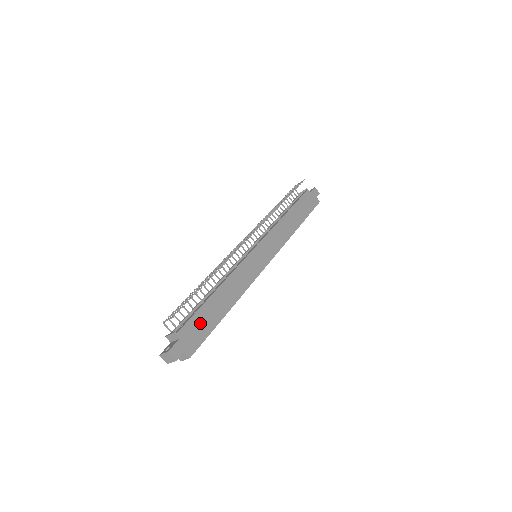
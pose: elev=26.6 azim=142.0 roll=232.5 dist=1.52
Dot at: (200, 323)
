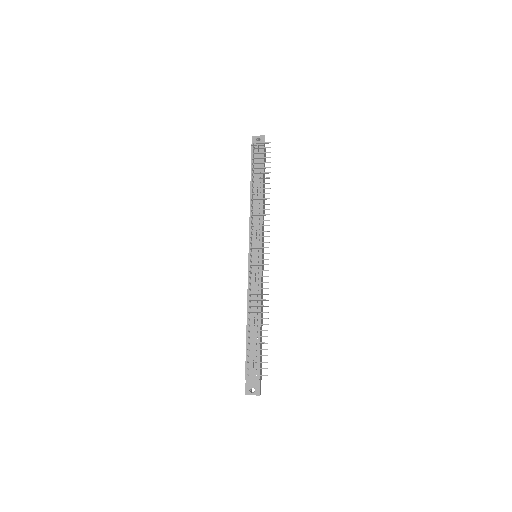
Dot at: occluded
